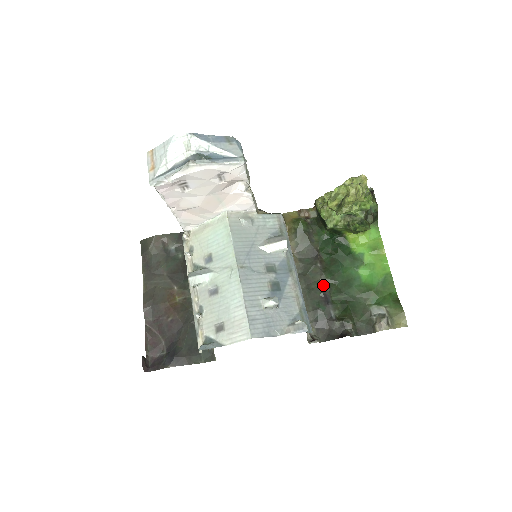
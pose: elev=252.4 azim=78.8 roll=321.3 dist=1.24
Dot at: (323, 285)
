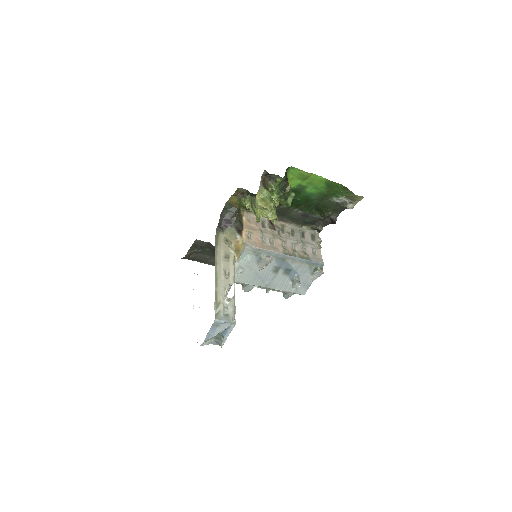
Dot at: (296, 212)
